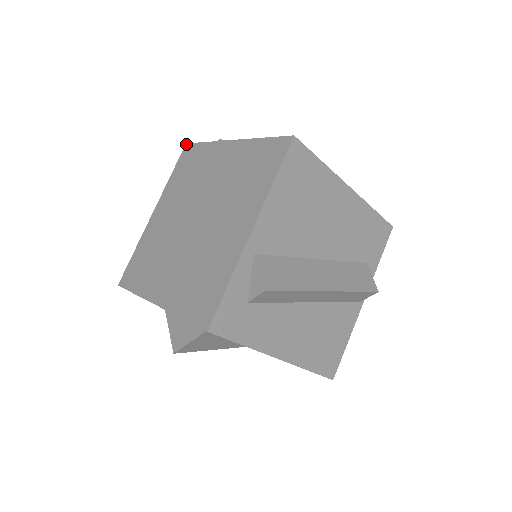
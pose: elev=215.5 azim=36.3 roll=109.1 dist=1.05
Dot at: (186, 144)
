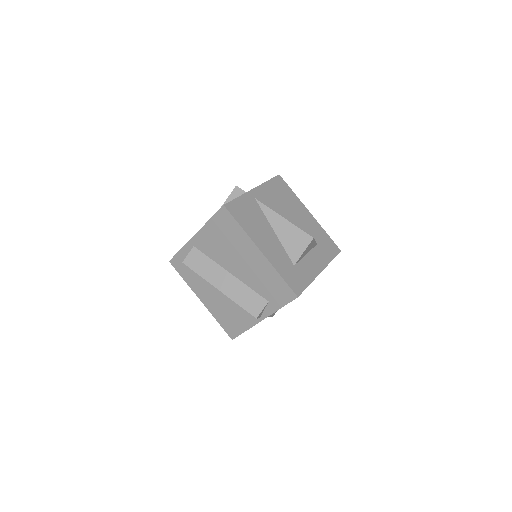
Dot at: (278, 175)
